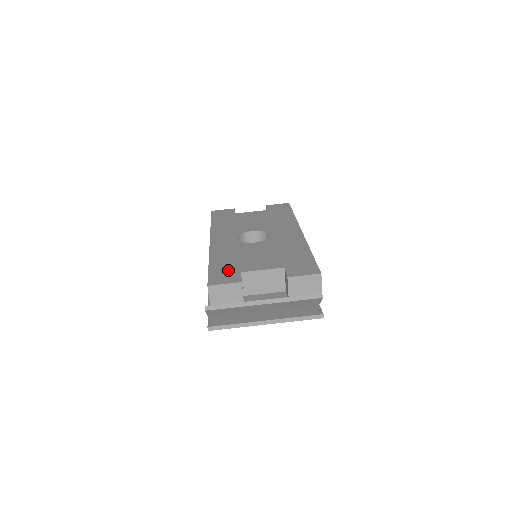
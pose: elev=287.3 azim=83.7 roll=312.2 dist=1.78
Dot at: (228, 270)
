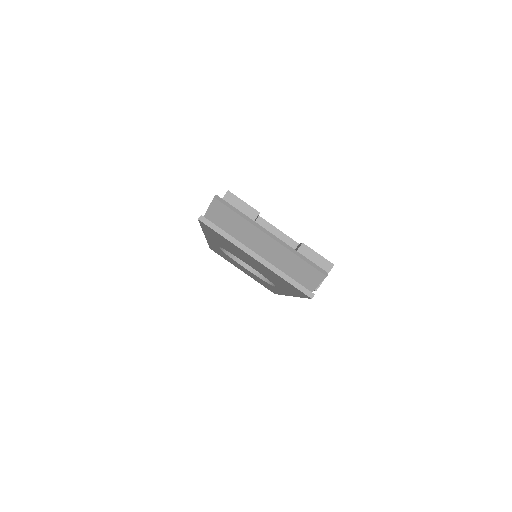
Dot at: occluded
